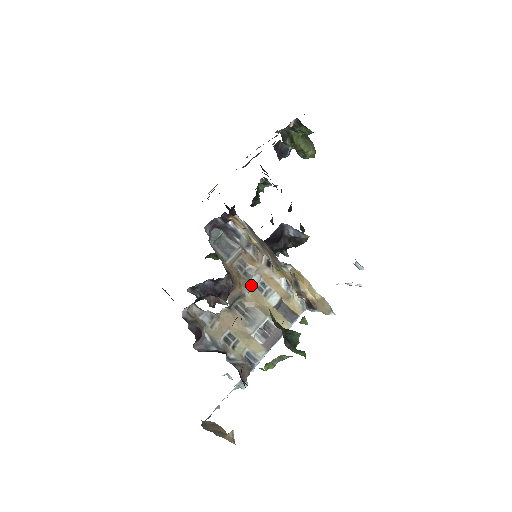
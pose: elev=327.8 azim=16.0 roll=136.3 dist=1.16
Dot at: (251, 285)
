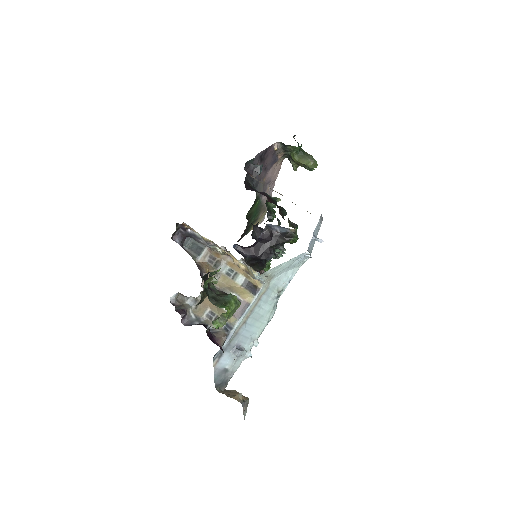
Dot at: (220, 272)
